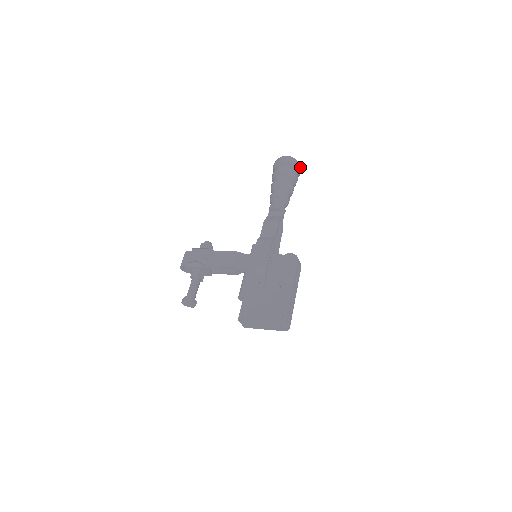
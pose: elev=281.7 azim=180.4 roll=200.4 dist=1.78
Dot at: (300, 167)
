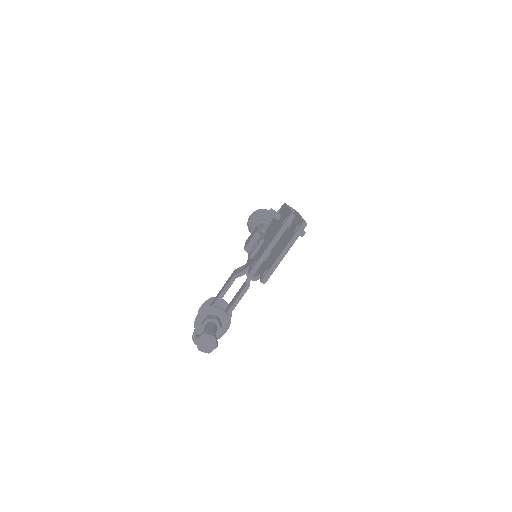
Dot at: occluded
